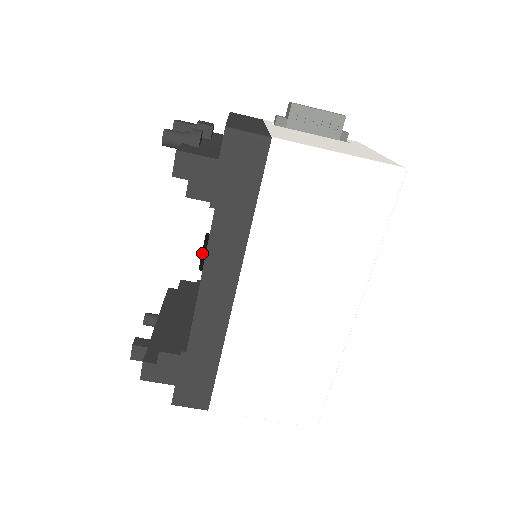
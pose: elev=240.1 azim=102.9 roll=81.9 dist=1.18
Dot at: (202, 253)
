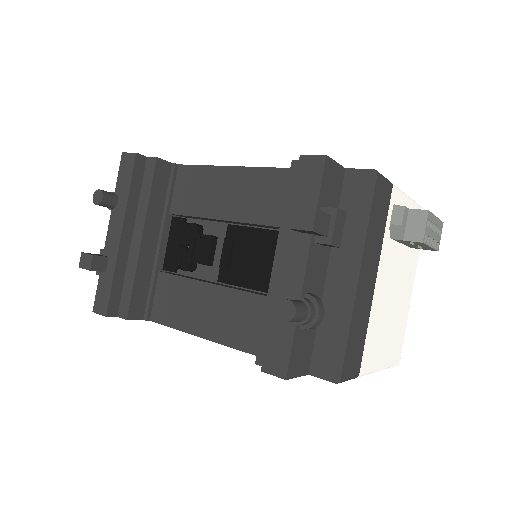
Dot at: (212, 238)
